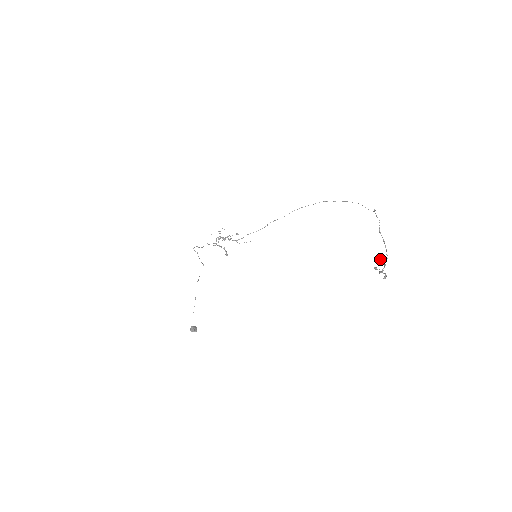
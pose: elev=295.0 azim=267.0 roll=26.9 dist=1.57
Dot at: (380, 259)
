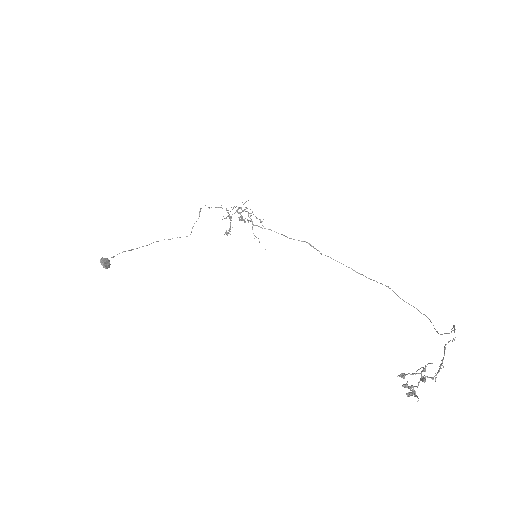
Dot at: occluded
